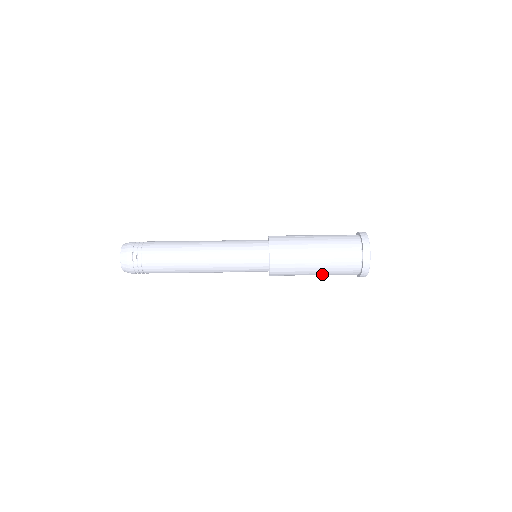
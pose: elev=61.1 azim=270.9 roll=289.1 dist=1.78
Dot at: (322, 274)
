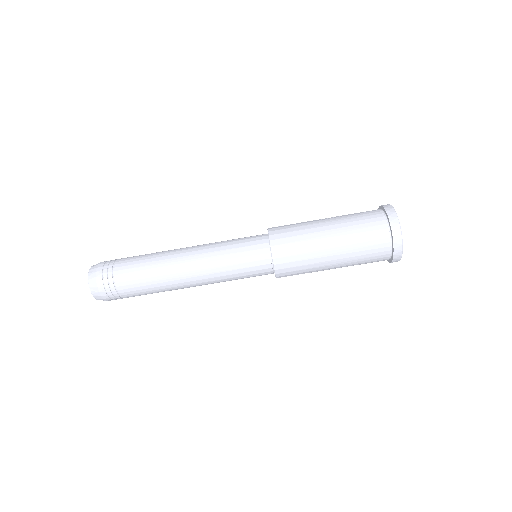
Dot at: (343, 264)
